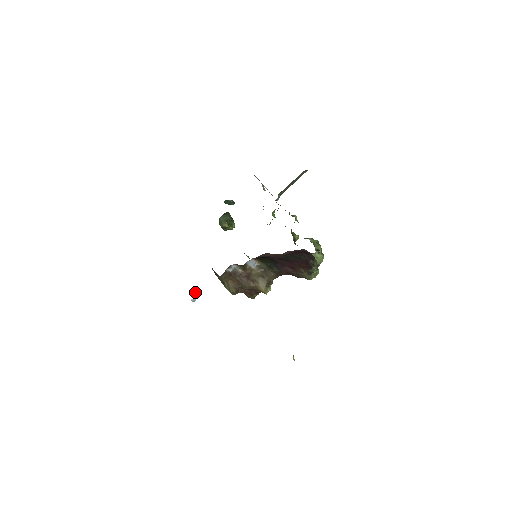
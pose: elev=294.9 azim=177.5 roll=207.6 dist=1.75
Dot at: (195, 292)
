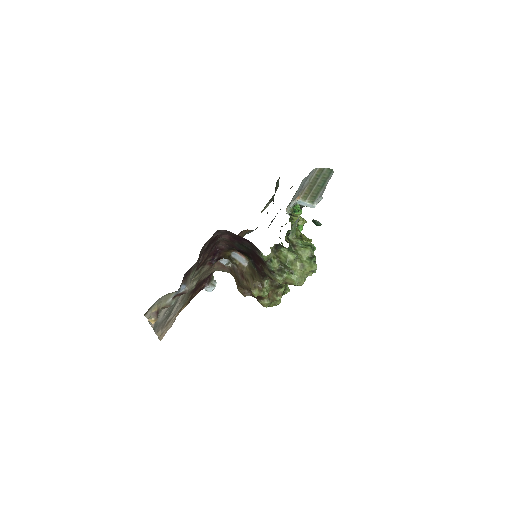
Dot at: (208, 282)
